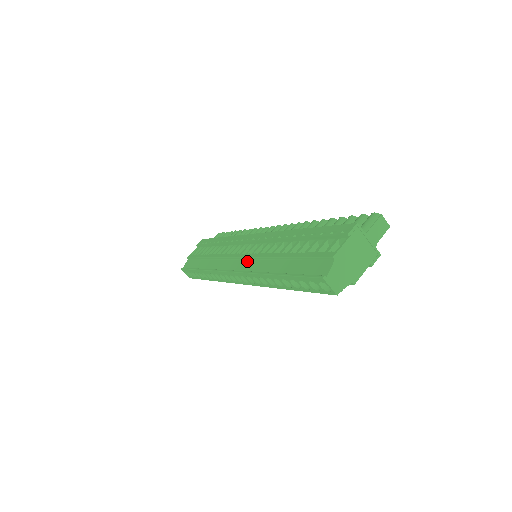
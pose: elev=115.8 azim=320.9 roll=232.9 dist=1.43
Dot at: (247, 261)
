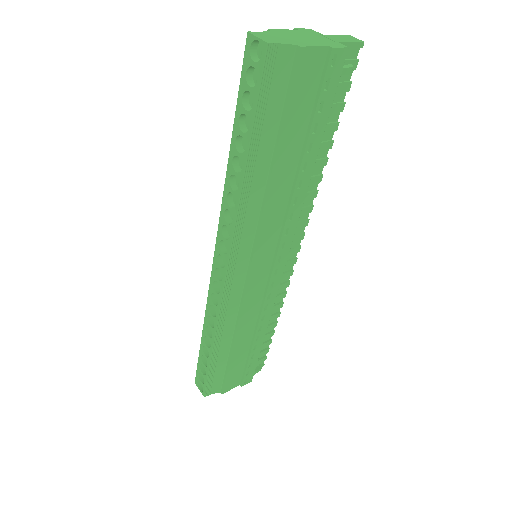
Dot at: occluded
